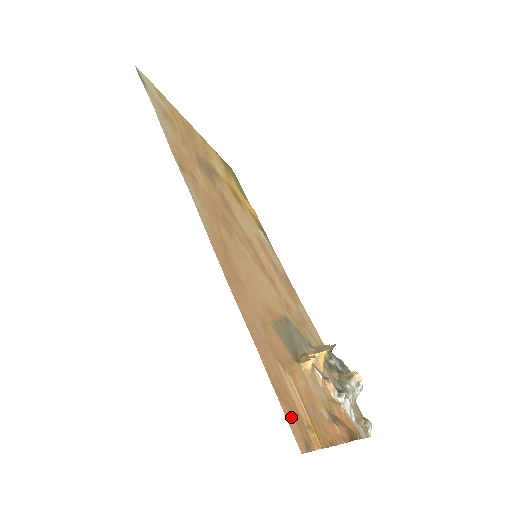
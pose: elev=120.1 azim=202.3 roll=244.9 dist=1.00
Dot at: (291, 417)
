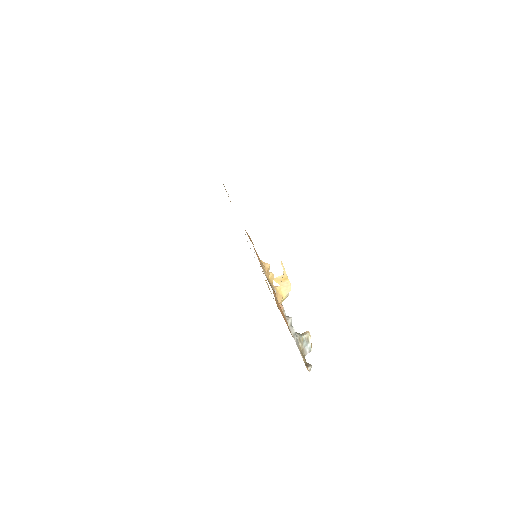
Dot at: occluded
